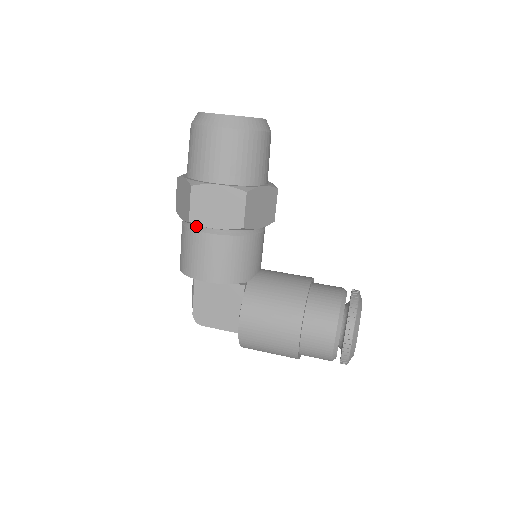
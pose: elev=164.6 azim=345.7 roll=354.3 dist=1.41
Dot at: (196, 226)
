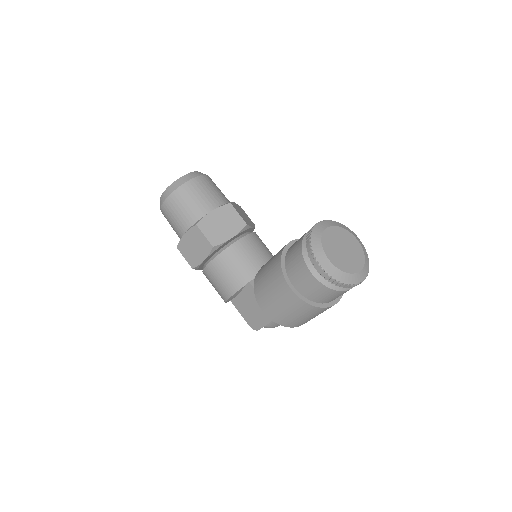
Dot at: occluded
